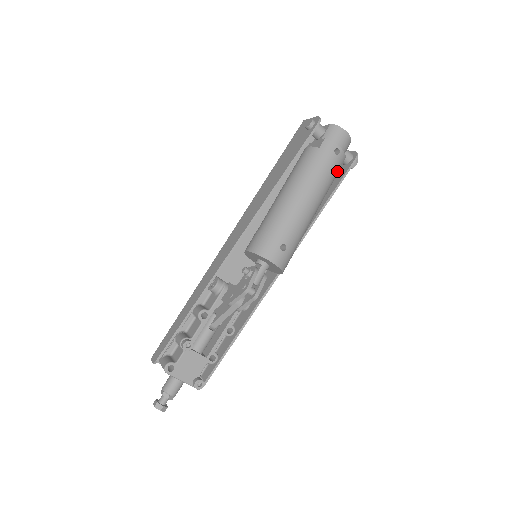
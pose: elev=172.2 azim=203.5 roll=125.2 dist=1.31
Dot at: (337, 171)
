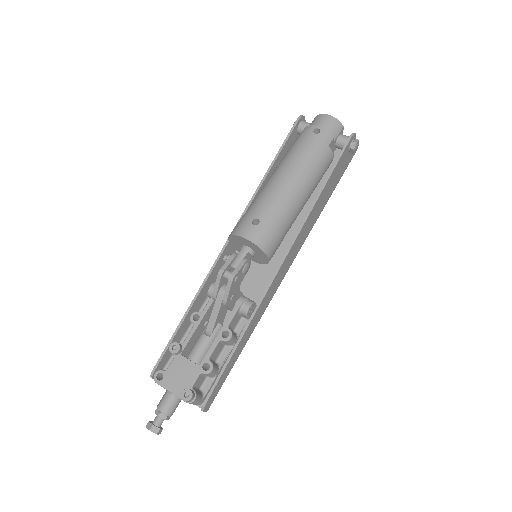
Dot at: (324, 149)
